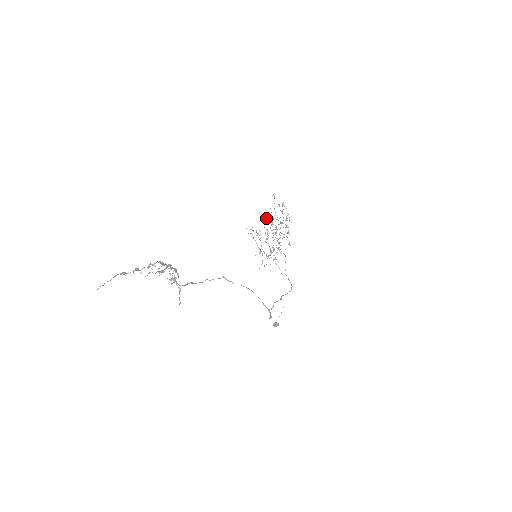
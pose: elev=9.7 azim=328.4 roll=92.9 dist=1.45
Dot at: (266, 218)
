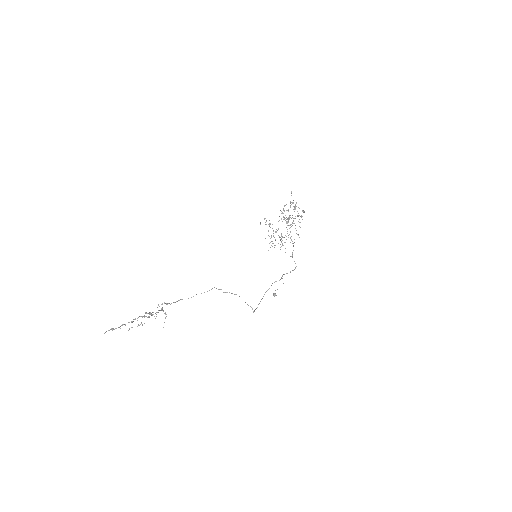
Dot at: occluded
